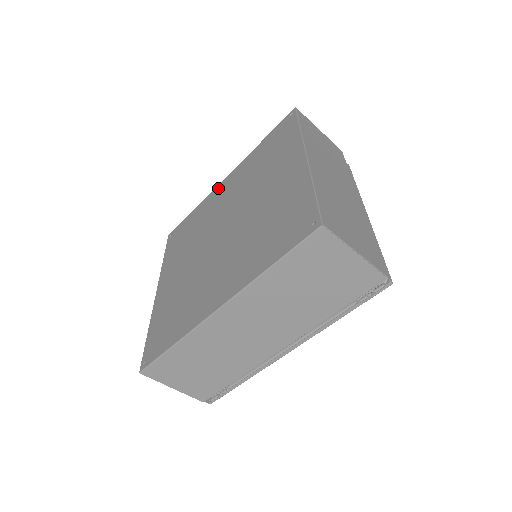
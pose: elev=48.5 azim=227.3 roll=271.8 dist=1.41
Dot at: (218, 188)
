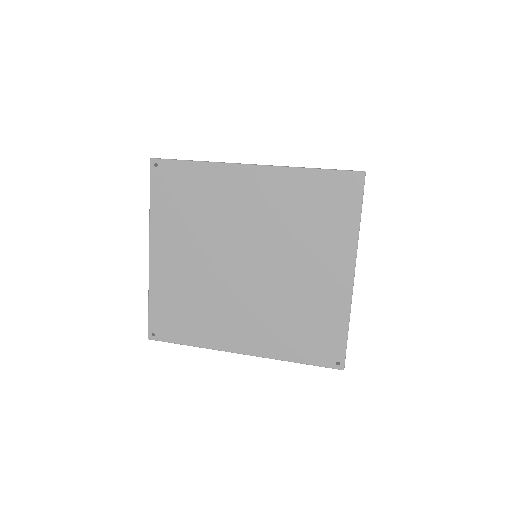
Dot at: (240, 172)
